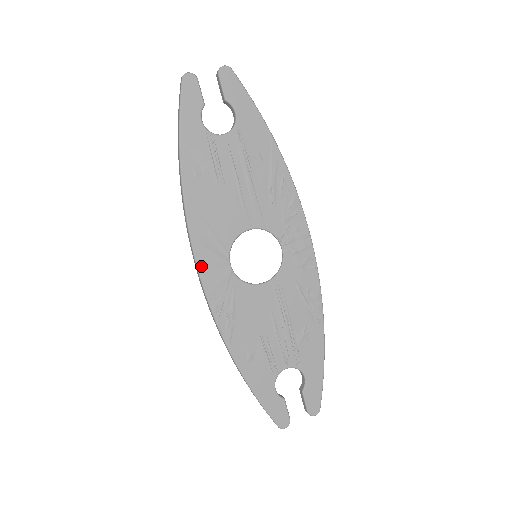
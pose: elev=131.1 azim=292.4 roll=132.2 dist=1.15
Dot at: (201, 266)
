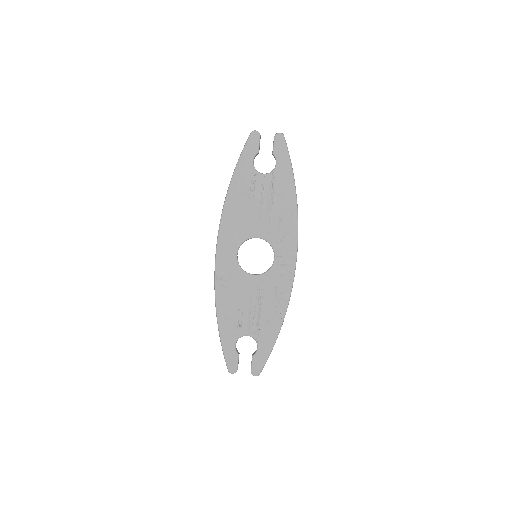
Dot at: (219, 248)
